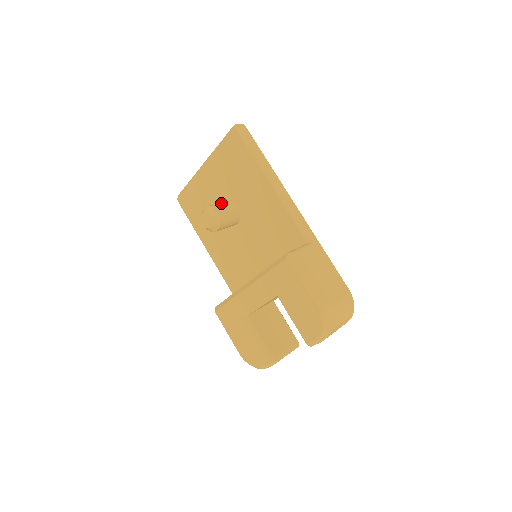
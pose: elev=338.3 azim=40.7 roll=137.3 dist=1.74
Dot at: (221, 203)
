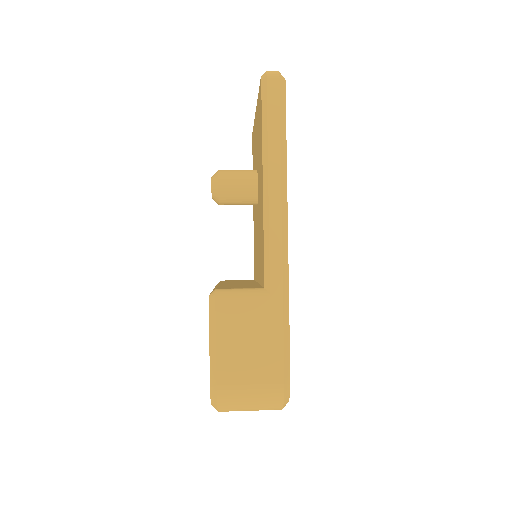
Dot at: (238, 172)
